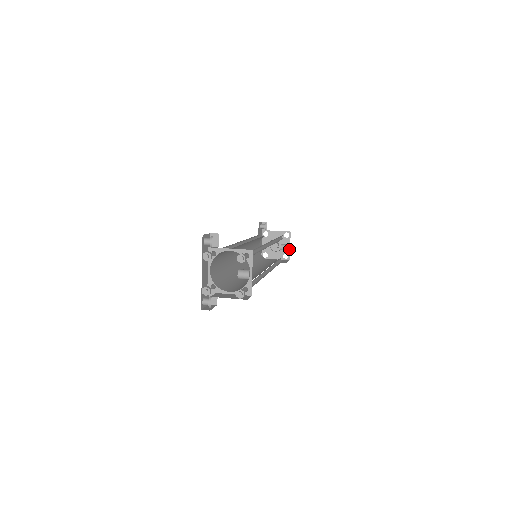
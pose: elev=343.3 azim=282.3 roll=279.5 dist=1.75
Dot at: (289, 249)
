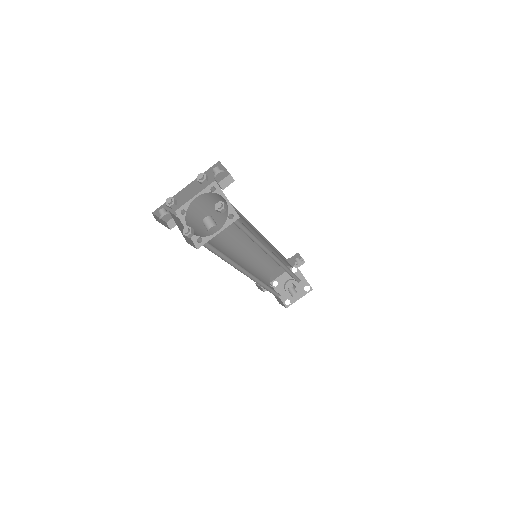
Dot at: (296, 300)
